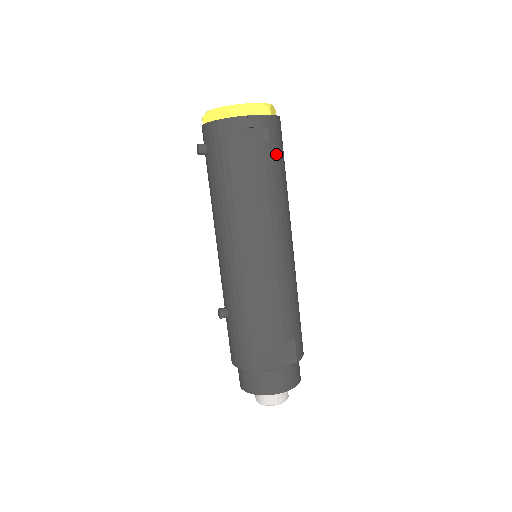
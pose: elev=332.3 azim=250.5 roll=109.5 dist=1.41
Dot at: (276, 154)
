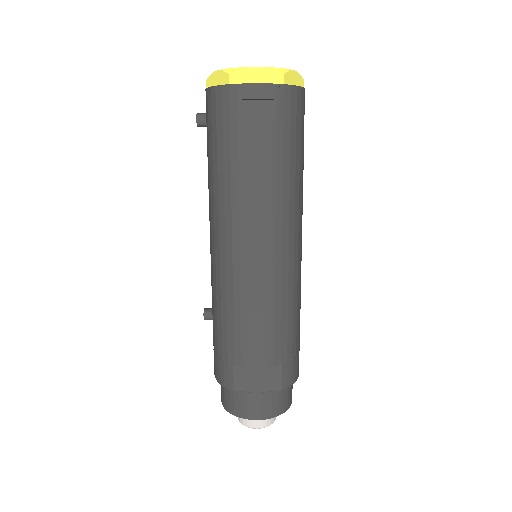
Dot at: (285, 136)
